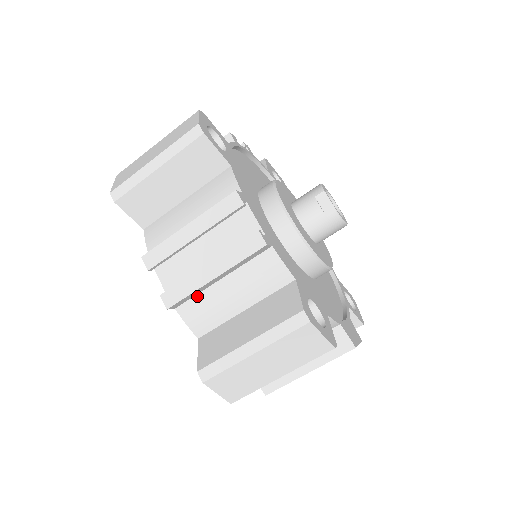
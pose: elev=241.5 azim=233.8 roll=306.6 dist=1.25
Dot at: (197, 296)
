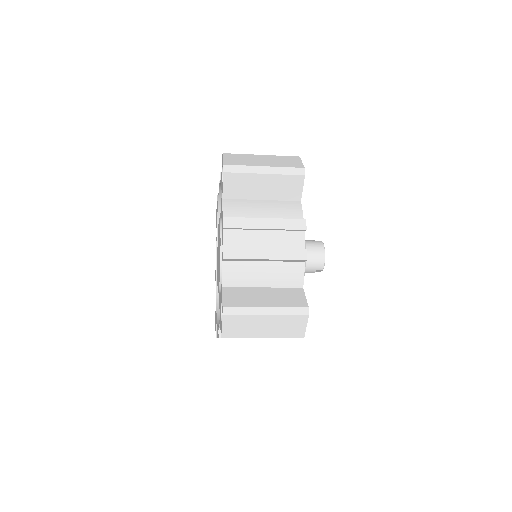
Dot at: occluded
